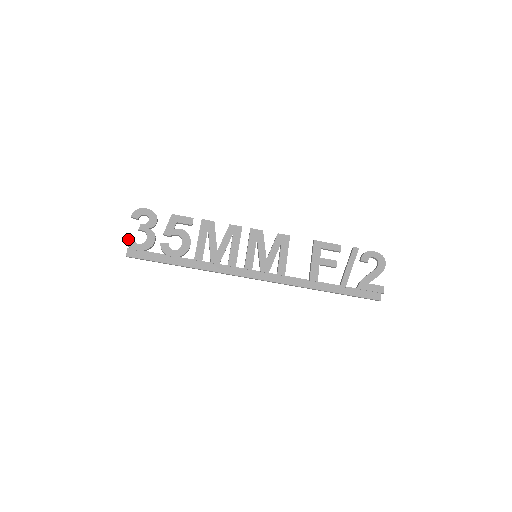
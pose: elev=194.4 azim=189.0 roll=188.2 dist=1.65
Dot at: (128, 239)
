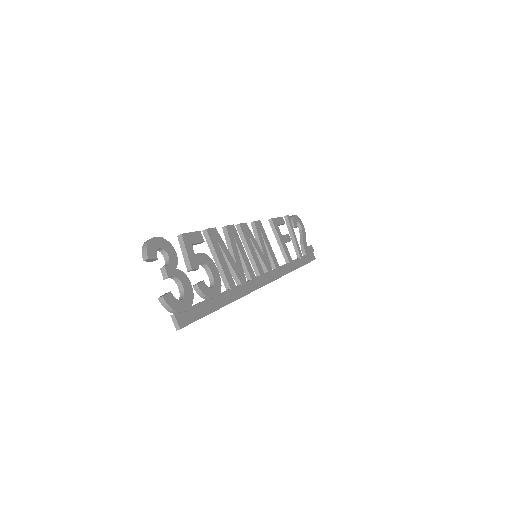
Dot at: (168, 299)
